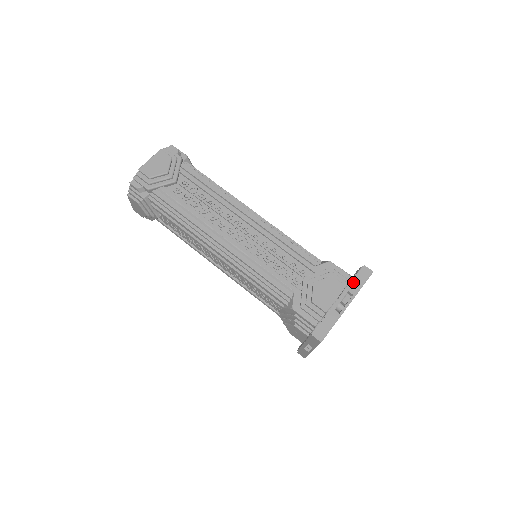
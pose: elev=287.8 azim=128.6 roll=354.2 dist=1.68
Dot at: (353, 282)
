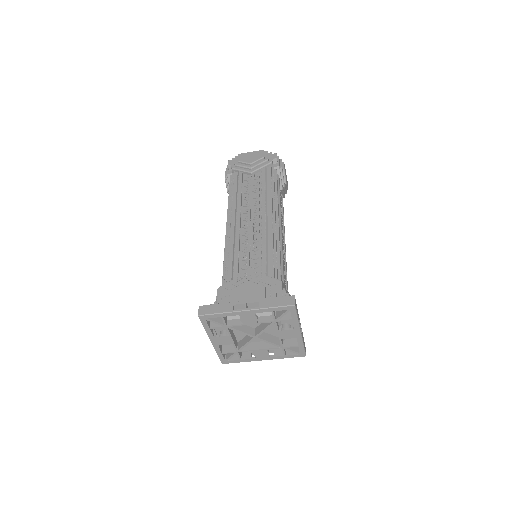
Dot at: (270, 299)
